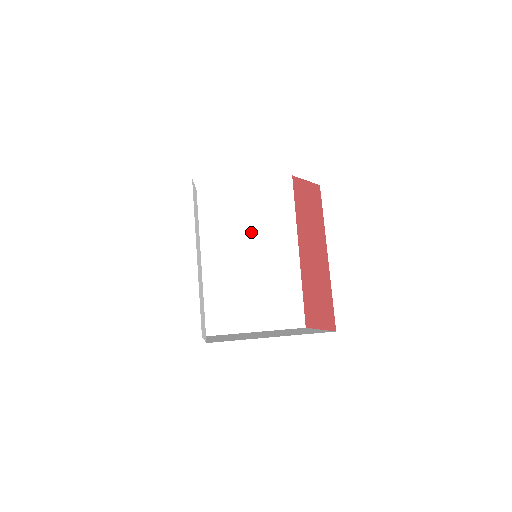
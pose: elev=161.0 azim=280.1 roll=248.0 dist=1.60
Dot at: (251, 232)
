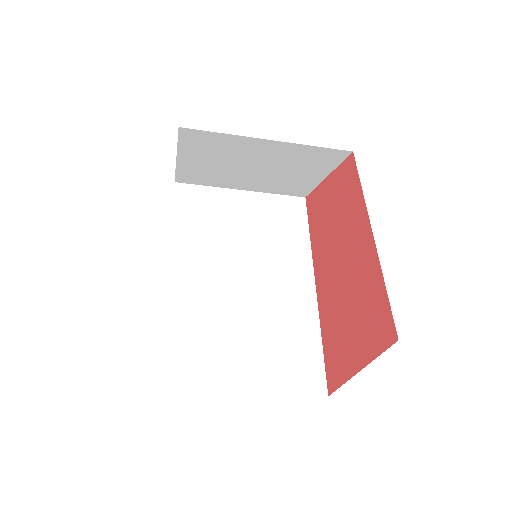
Dot at: (248, 252)
